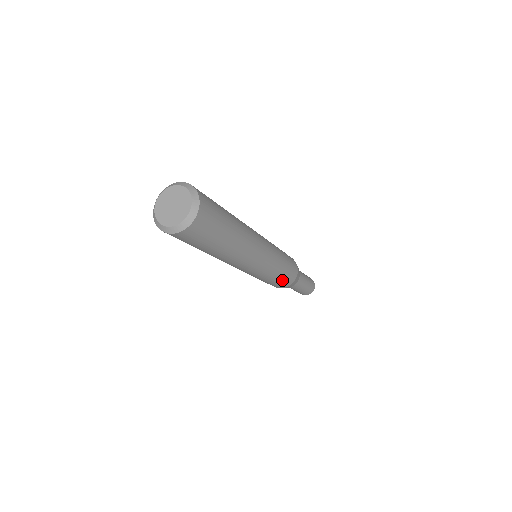
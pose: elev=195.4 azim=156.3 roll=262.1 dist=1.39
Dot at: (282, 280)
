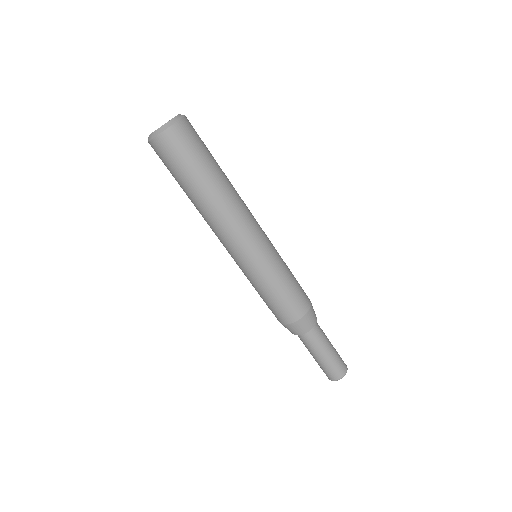
Dot at: (276, 304)
